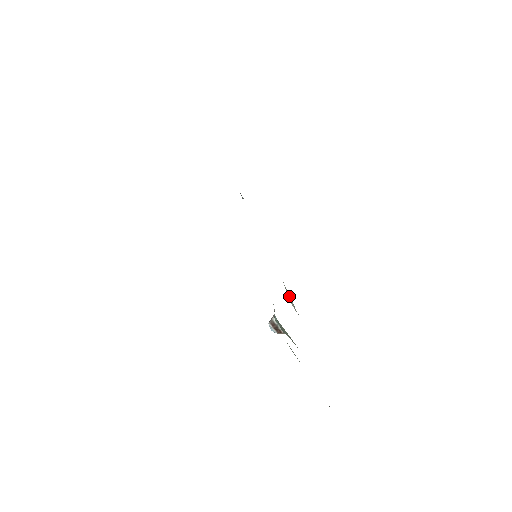
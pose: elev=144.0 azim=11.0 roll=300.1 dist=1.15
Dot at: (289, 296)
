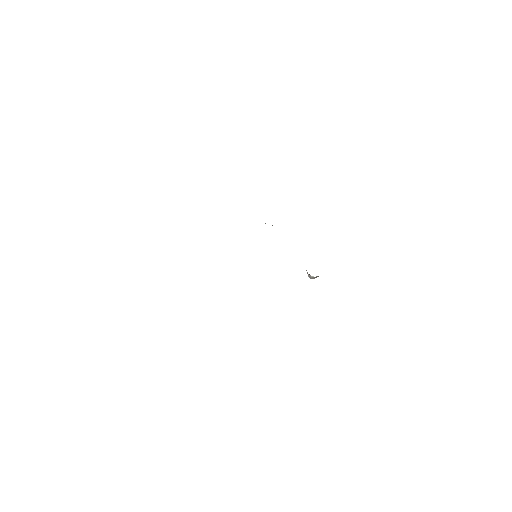
Dot at: occluded
